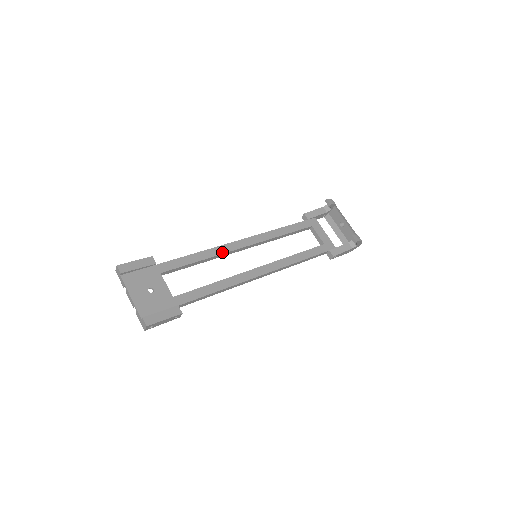
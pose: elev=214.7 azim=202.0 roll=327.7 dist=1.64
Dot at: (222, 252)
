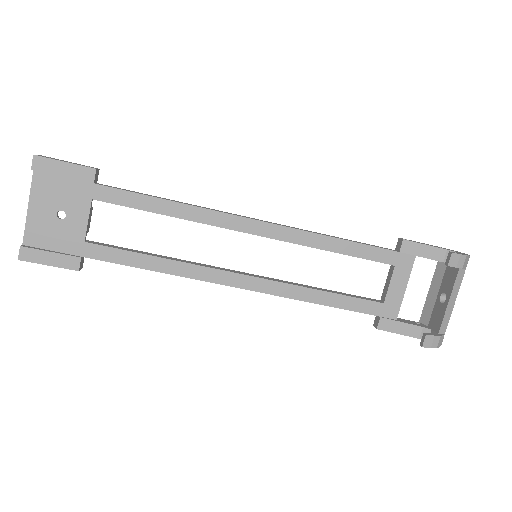
Dot at: (207, 221)
